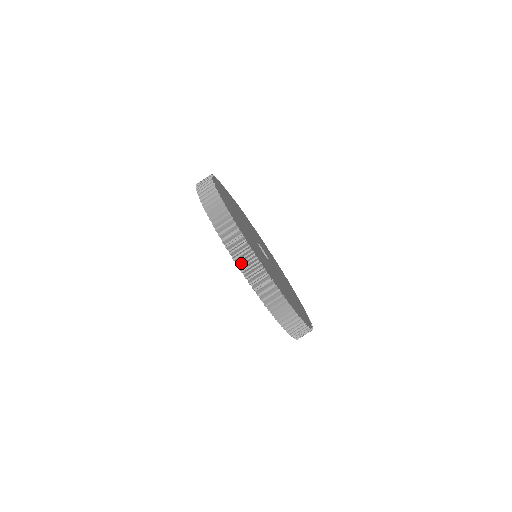
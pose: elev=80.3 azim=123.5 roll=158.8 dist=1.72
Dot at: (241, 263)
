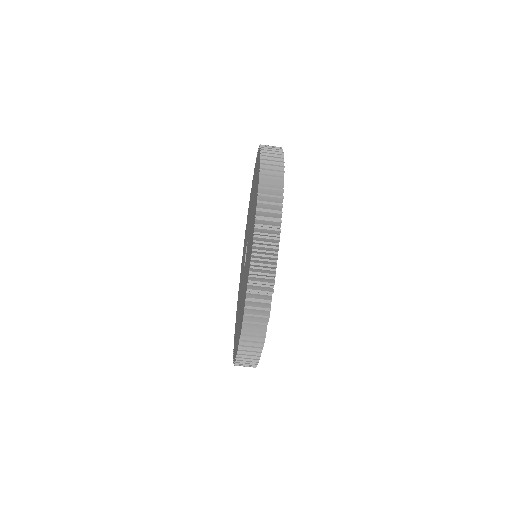
Dot at: (257, 264)
